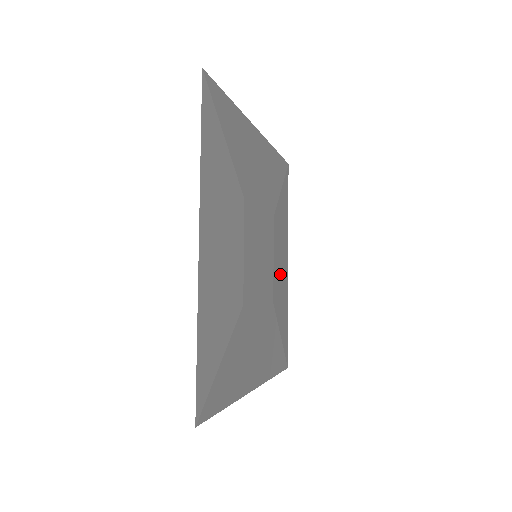
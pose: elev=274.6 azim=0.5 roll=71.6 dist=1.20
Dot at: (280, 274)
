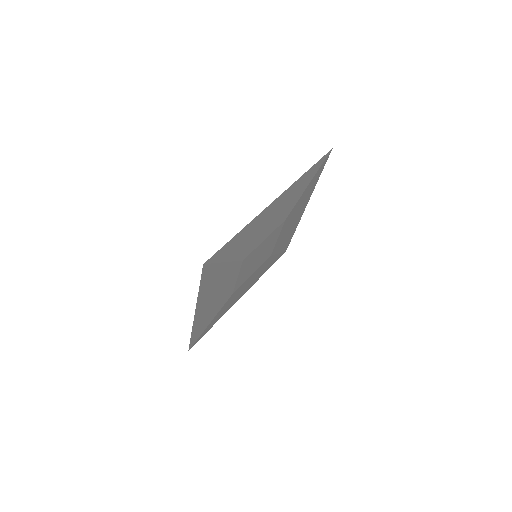
Dot at: (241, 290)
